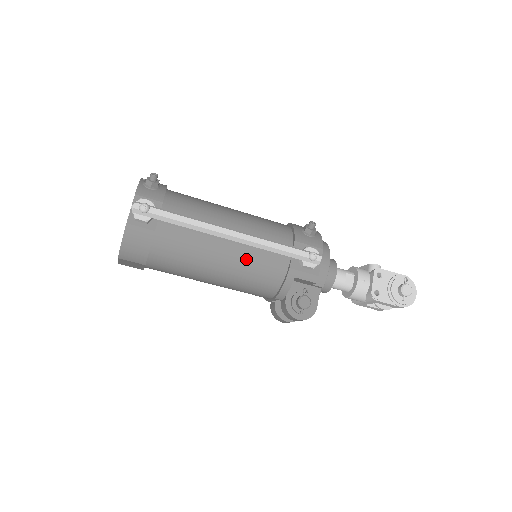
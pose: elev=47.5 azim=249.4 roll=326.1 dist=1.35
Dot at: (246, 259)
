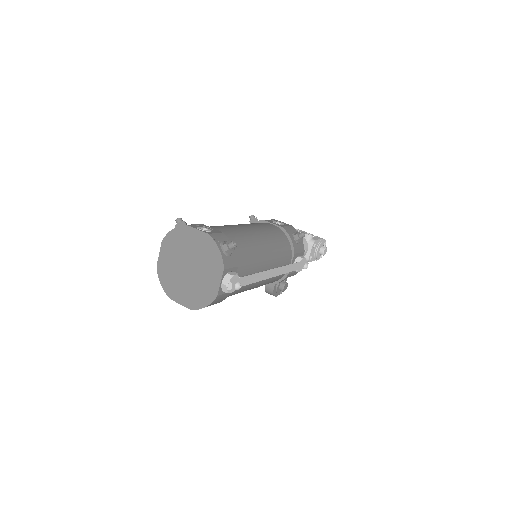
Dot at: (269, 279)
